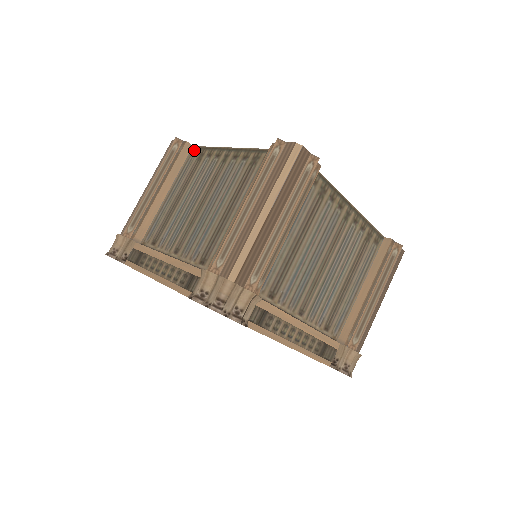
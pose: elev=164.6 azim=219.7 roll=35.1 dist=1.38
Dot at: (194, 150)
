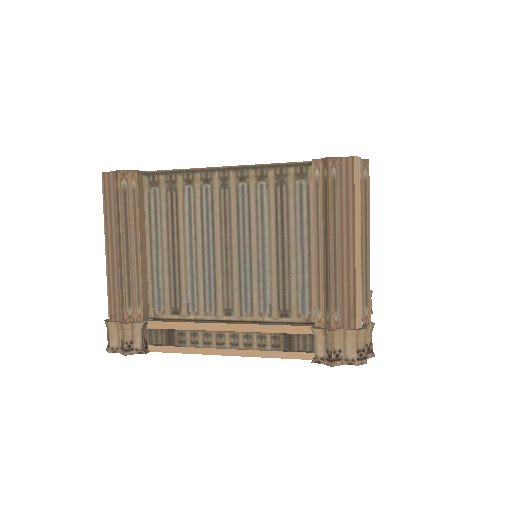
Dot at: (151, 177)
